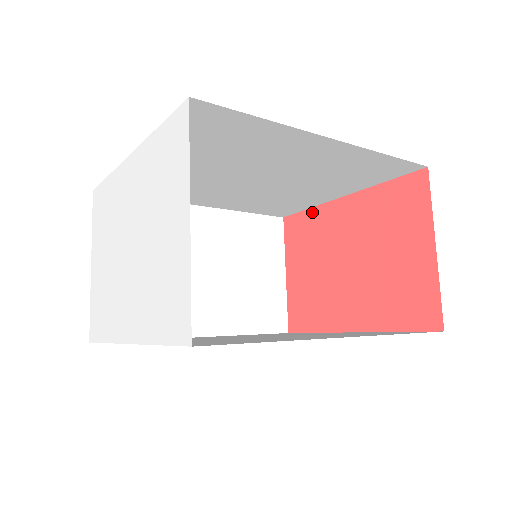
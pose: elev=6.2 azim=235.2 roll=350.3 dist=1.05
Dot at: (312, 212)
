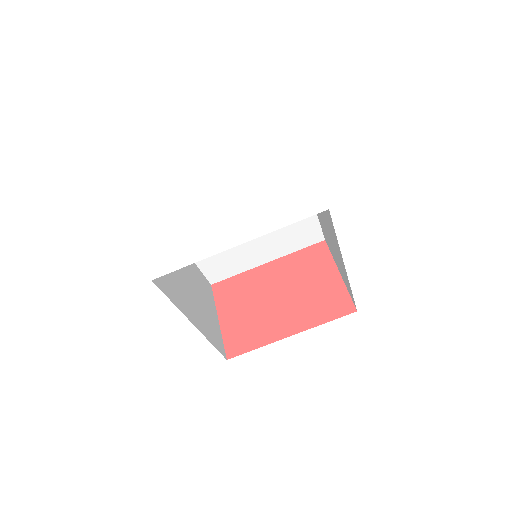
Dot at: (241, 276)
